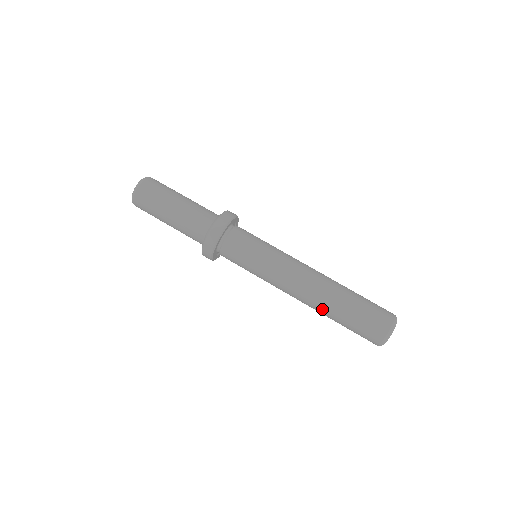
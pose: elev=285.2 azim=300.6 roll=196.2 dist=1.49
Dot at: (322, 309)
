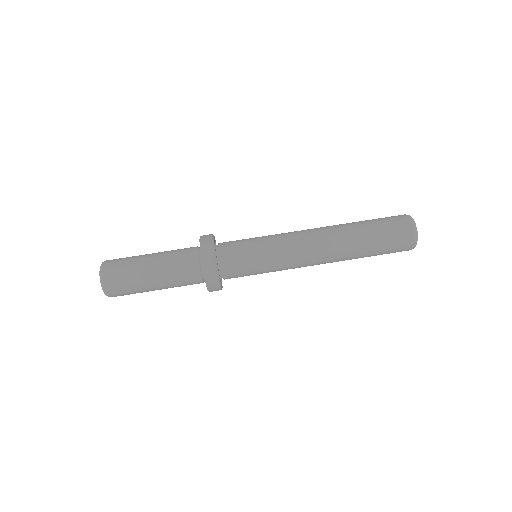
Dot at: (347, 246)
